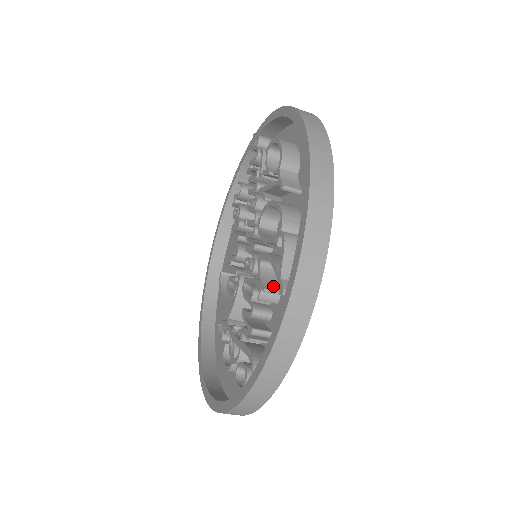
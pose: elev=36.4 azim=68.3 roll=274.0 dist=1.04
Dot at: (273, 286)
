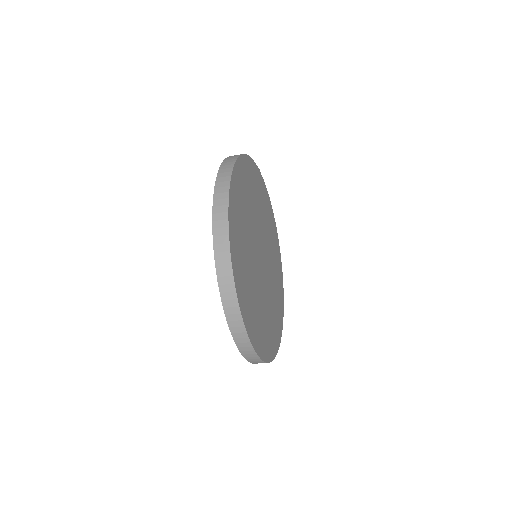
Dot at: occluded
